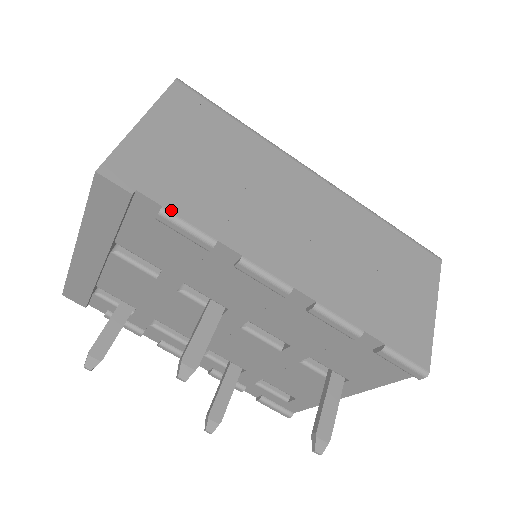
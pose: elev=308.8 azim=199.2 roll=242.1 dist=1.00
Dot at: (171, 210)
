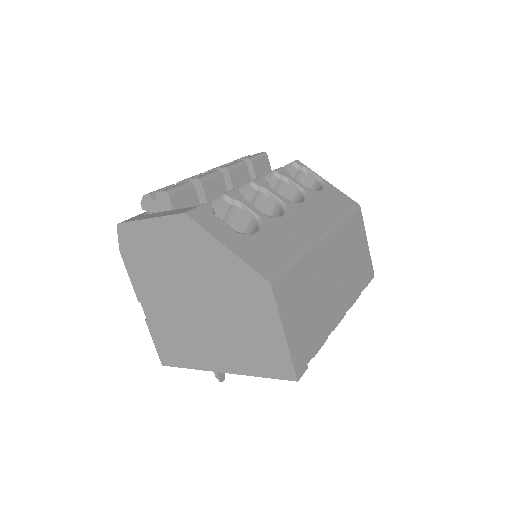
Dot at: (316, 351)
